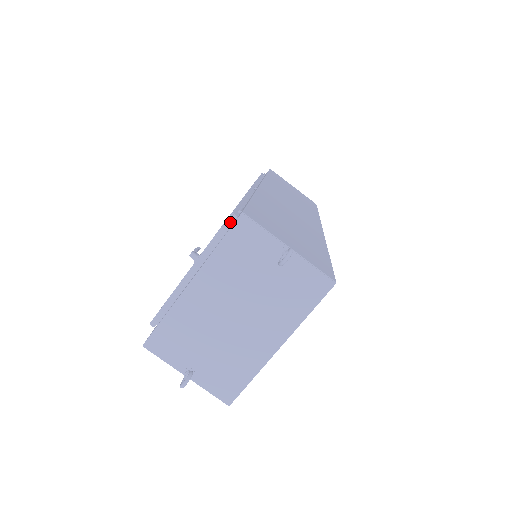
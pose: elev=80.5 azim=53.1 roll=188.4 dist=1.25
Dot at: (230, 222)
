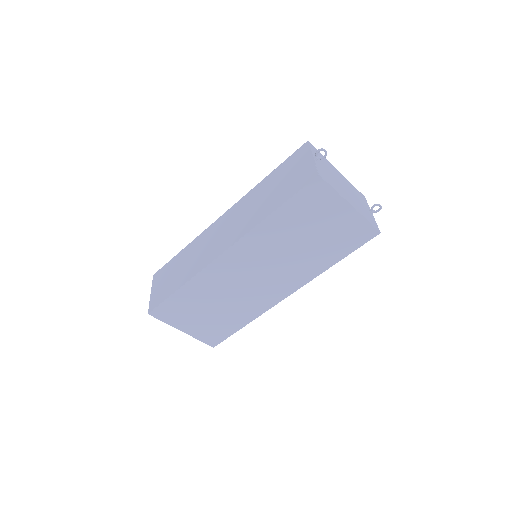
Dot at: occluded
